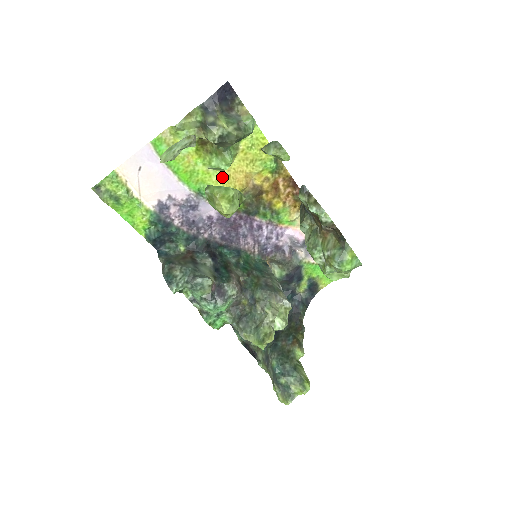
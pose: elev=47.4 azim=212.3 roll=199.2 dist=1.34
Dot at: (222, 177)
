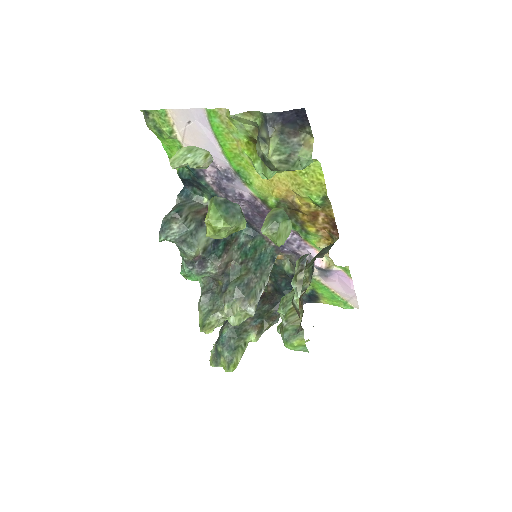
Dot at: occluded
